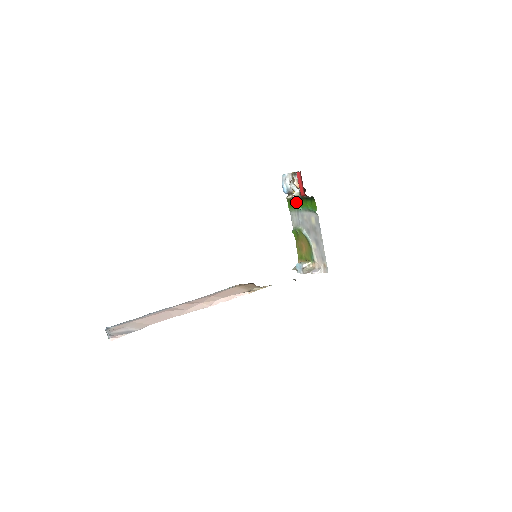
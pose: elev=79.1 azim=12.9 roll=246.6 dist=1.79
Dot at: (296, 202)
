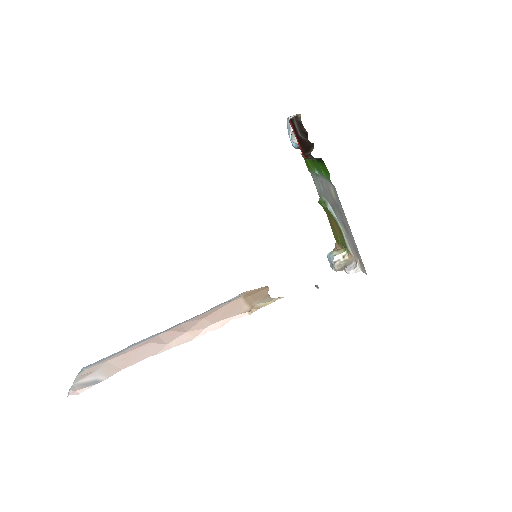
Dot at: (310, 161)
